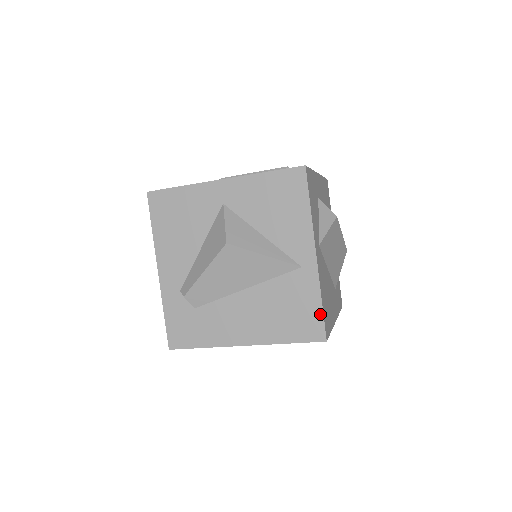
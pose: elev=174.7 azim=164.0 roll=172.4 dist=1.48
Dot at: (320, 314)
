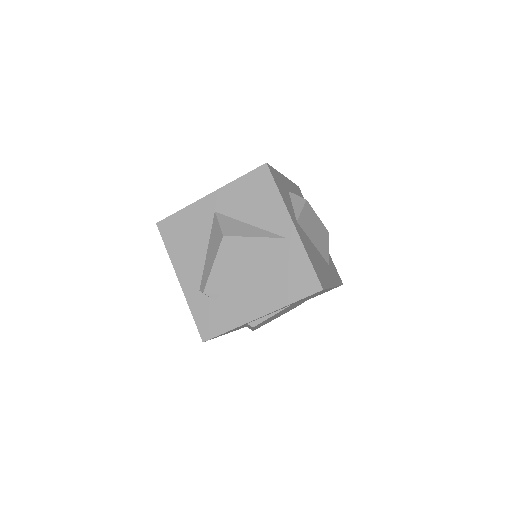
Dot at: (311, 270)
